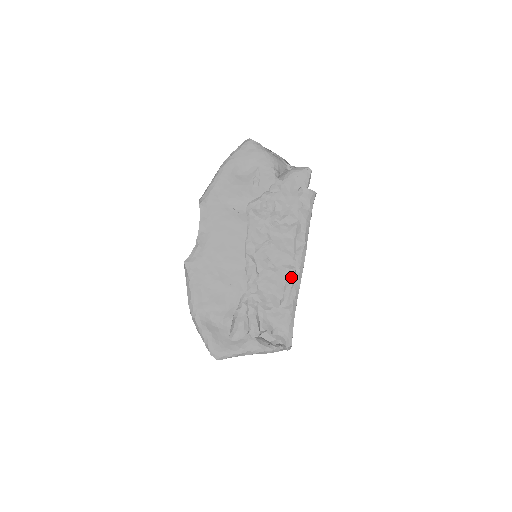
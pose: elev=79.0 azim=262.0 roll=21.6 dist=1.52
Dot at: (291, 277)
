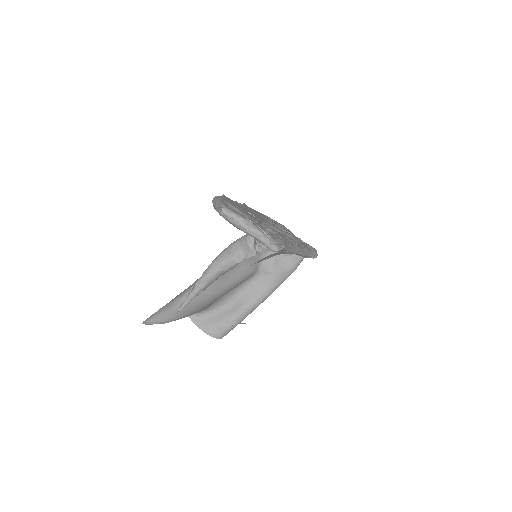
Dot at: occluded
